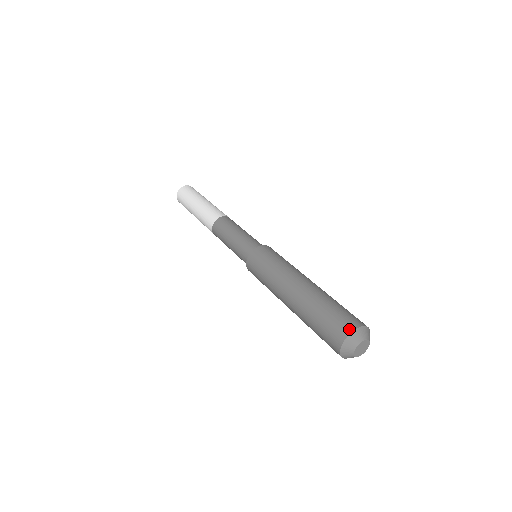
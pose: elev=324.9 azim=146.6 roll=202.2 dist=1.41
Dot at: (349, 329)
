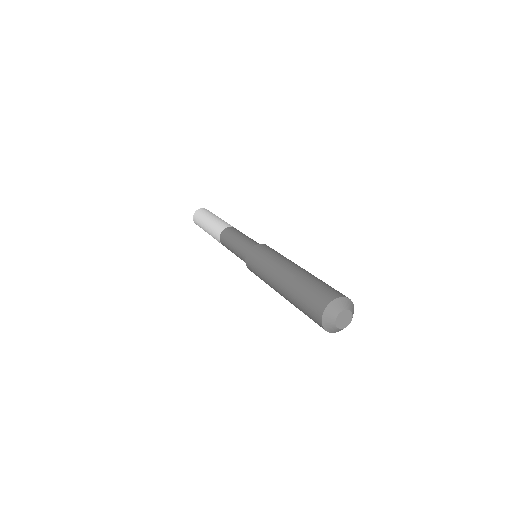
Dot at: (319, 314)
